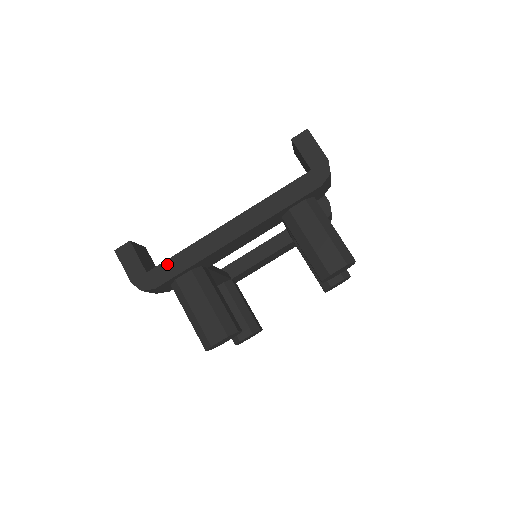
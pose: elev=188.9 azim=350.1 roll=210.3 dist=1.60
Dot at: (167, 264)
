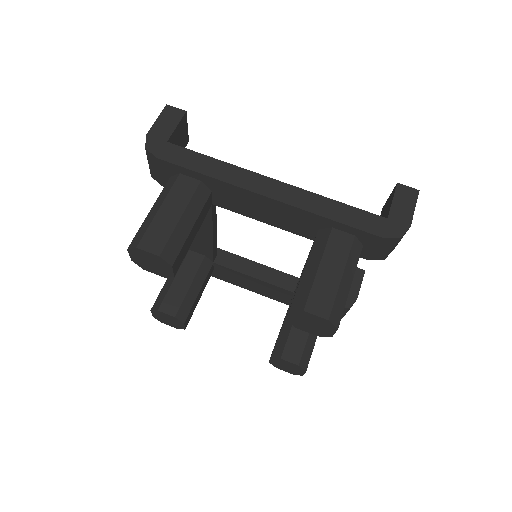
Dot at: (190, 153)
